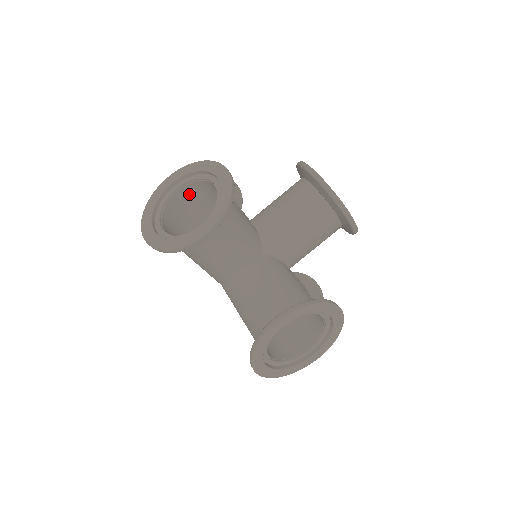
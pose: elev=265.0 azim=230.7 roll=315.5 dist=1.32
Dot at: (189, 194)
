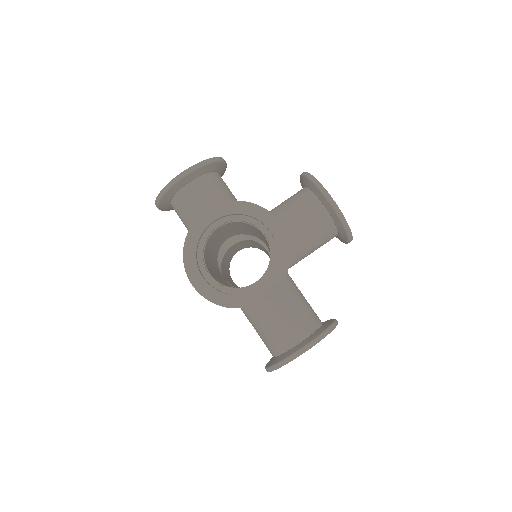
Dot at: occluded
